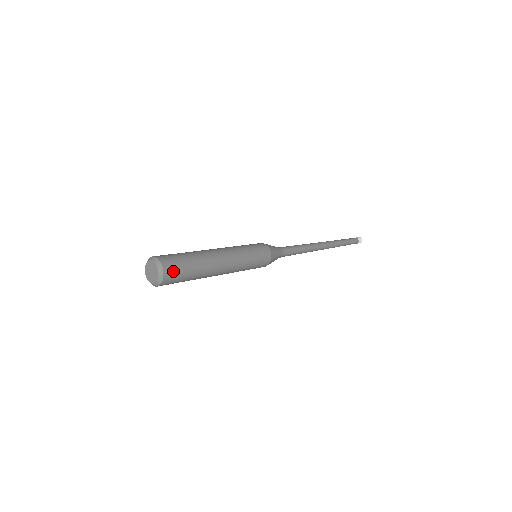
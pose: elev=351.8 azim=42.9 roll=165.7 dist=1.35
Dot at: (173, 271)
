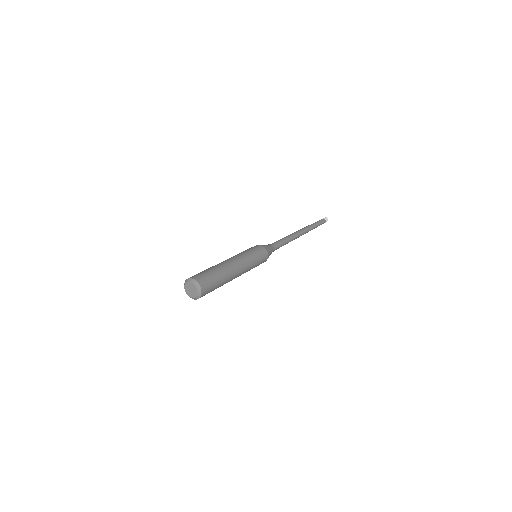
Dot at: (207, 292)
